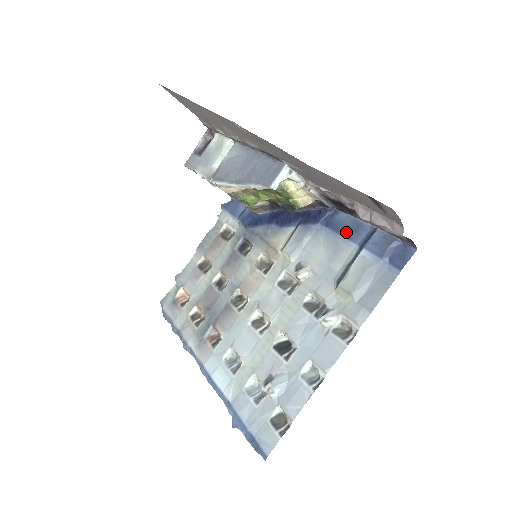
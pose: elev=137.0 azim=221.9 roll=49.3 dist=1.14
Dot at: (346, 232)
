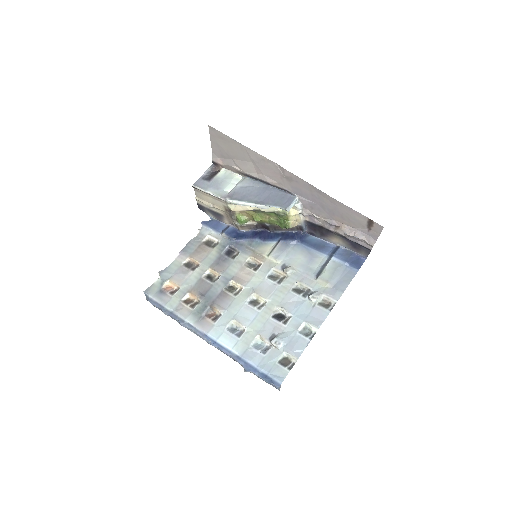
Dot at: (317, 247)
